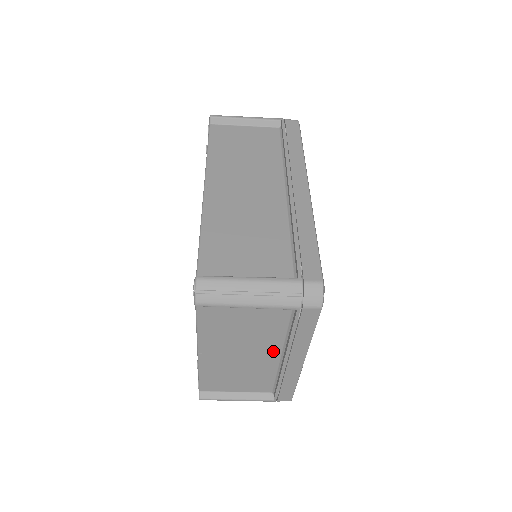
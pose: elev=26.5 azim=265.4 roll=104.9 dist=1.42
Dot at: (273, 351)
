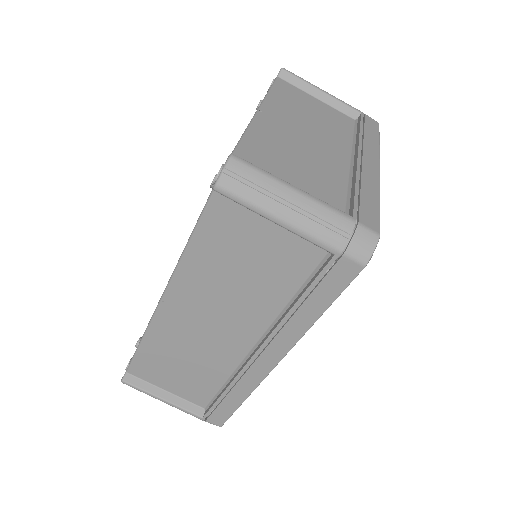
Dot at: (341, 151)
